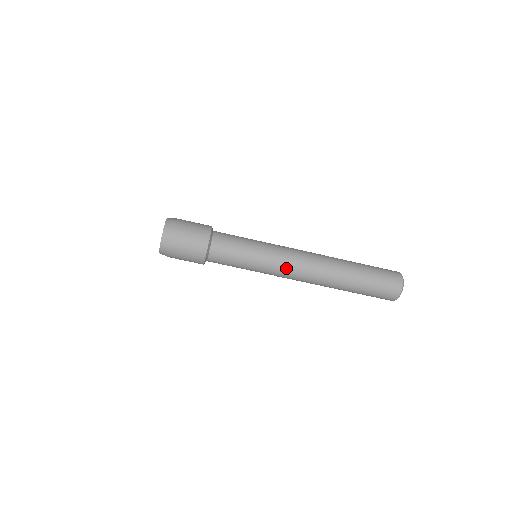
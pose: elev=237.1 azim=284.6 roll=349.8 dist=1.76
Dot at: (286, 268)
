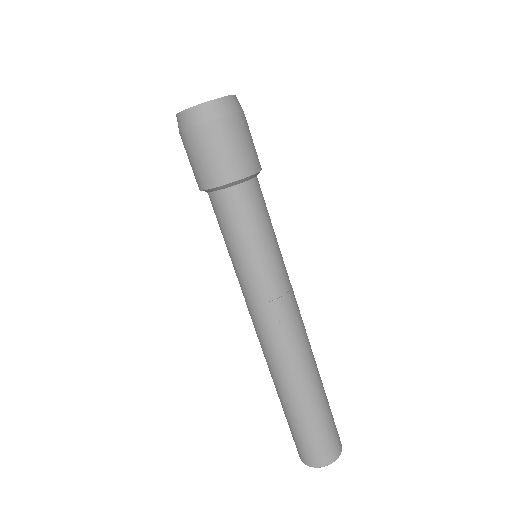
Dot at: (284, 302)
